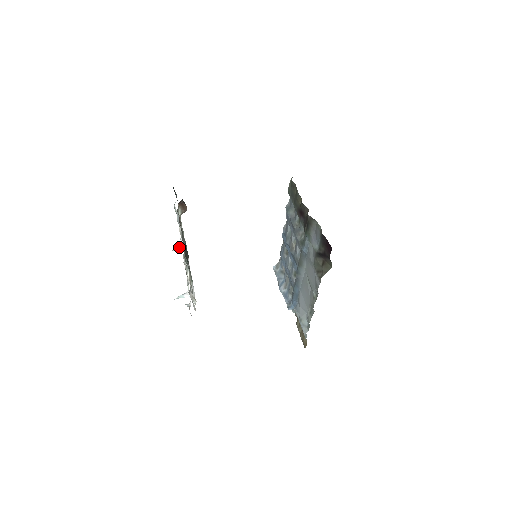
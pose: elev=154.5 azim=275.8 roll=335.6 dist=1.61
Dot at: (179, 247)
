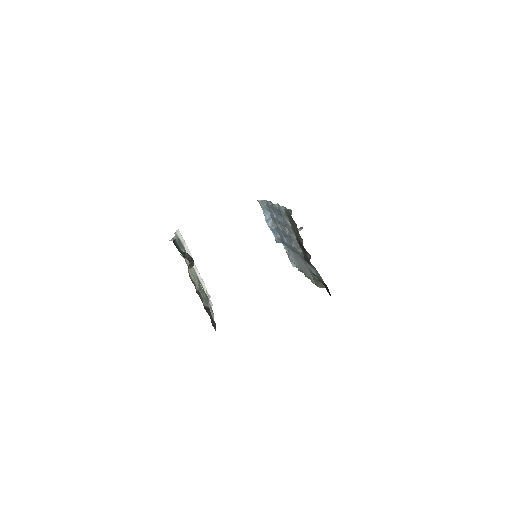
Dot at: occluded
